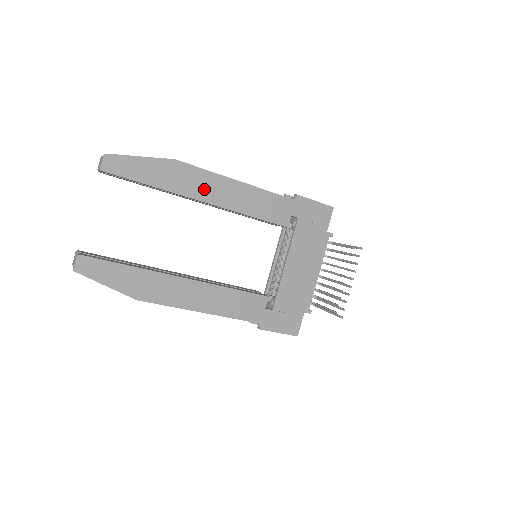
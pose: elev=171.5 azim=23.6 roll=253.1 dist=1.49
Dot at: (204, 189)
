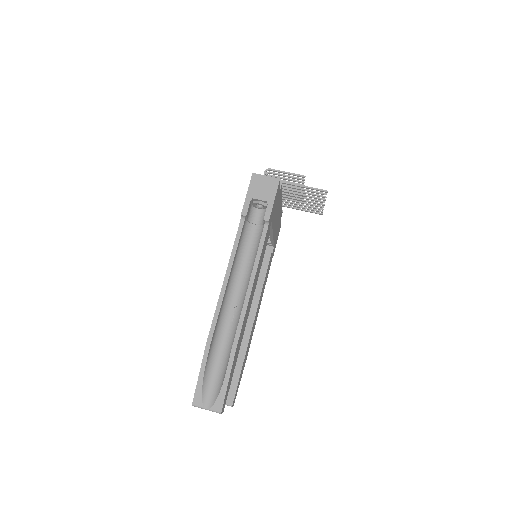
Dot at: (246, 319)
